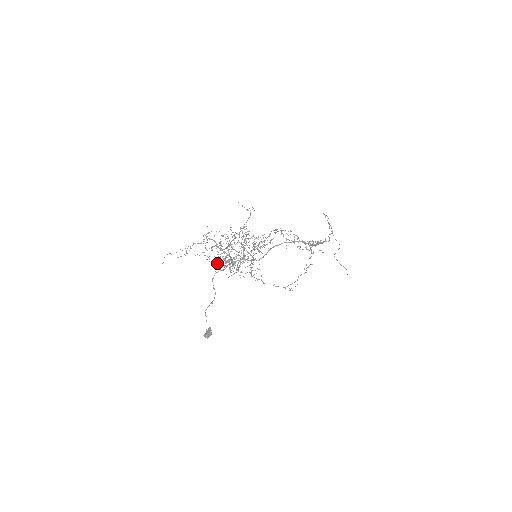
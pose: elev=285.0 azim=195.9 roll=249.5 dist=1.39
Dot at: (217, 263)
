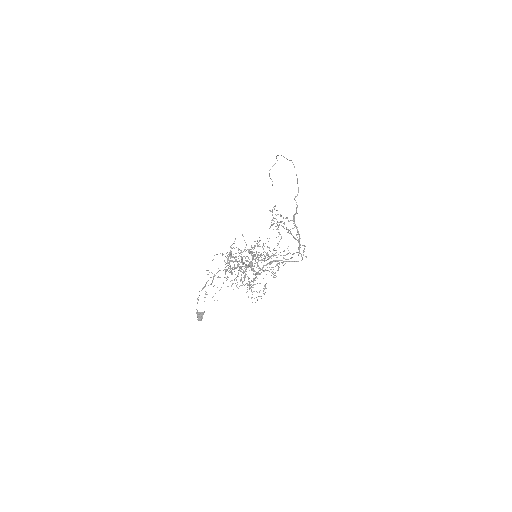
Dot at: occluded
